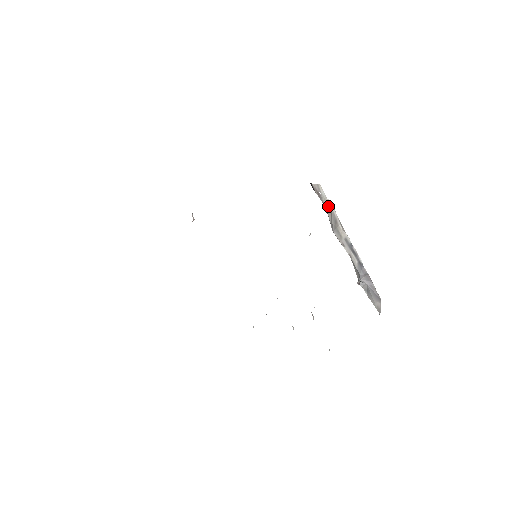
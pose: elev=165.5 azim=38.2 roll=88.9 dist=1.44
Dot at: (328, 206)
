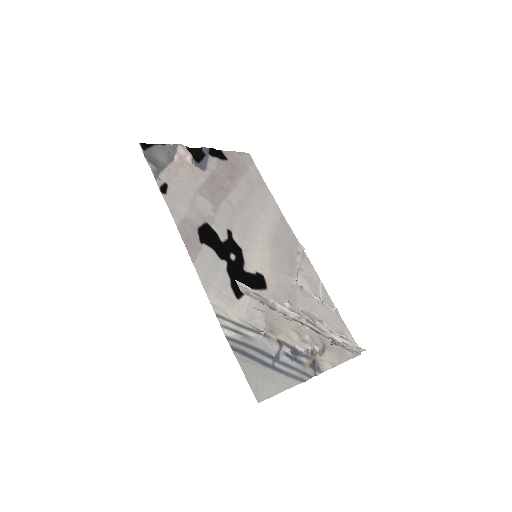
Dot at: (265, 302)
